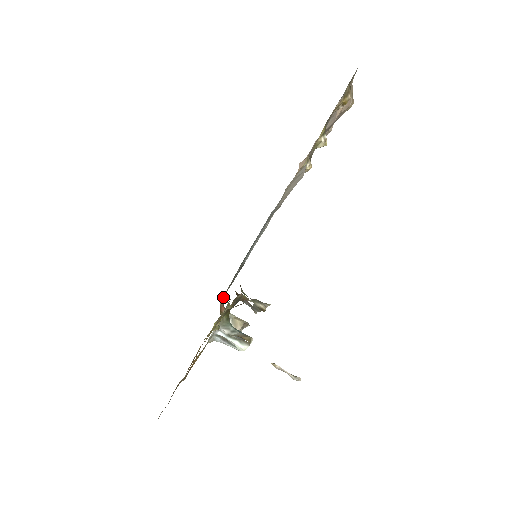
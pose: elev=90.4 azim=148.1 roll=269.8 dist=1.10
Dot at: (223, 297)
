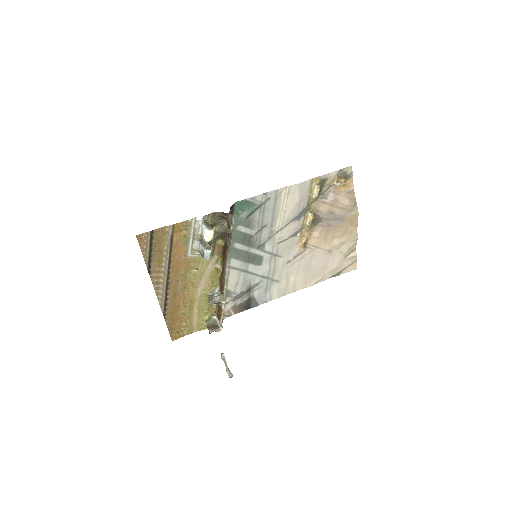
Dot at: occluded
